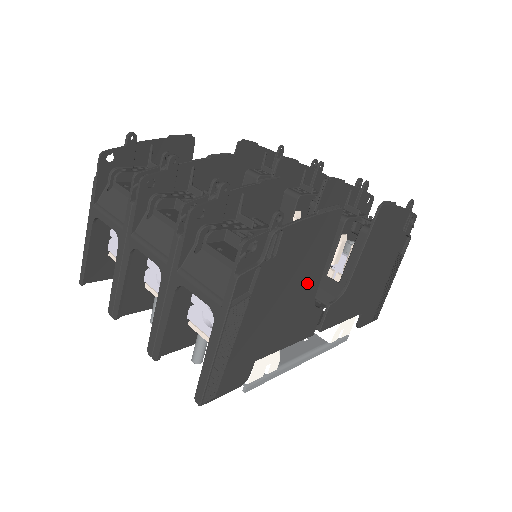
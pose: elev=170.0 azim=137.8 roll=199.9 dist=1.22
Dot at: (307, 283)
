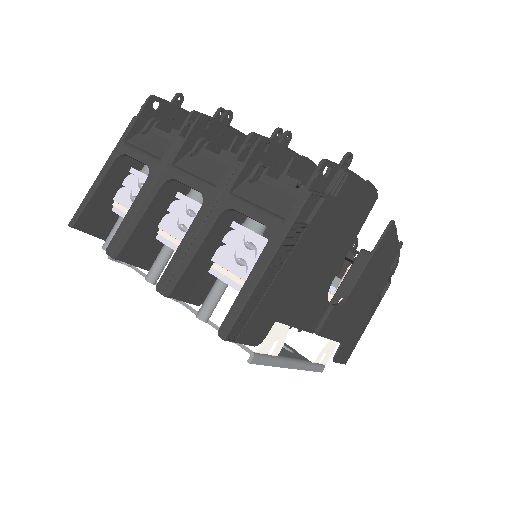
Dot at: (335, 258)
